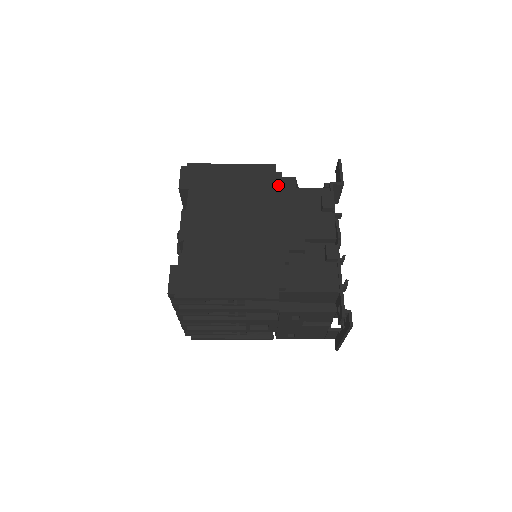
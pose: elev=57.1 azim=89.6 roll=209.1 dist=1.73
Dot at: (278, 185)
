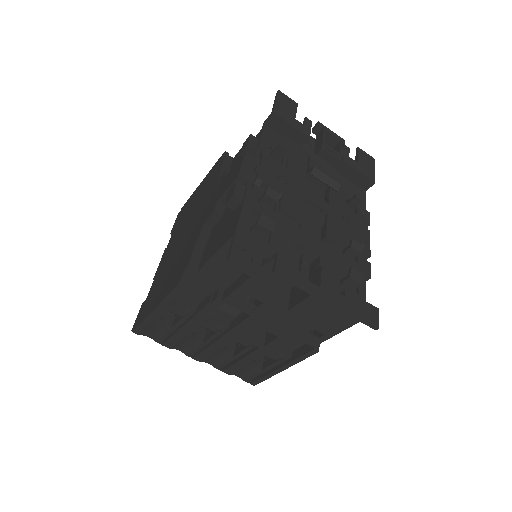
Dot at: (219, 168)
